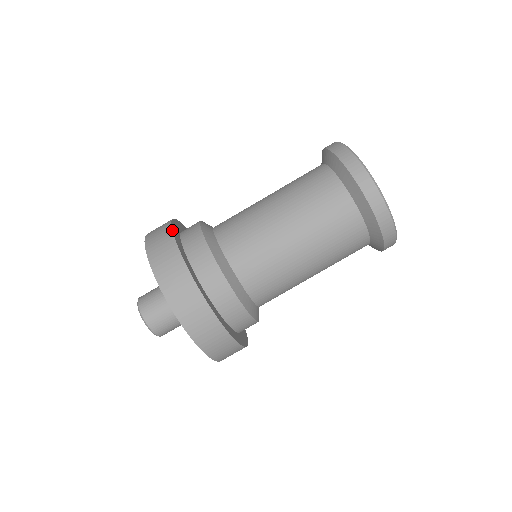
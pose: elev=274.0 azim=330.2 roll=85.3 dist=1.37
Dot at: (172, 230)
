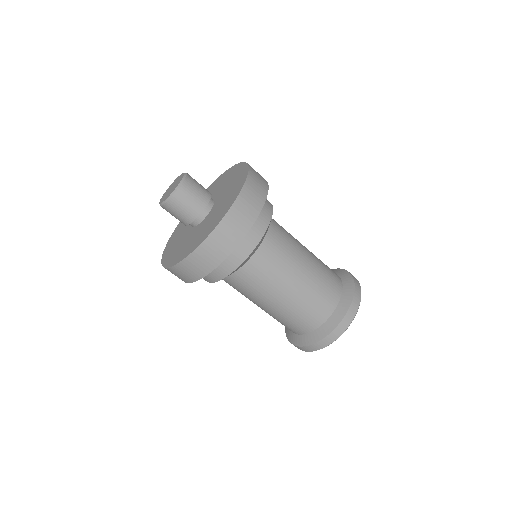
Dot at: occluded
